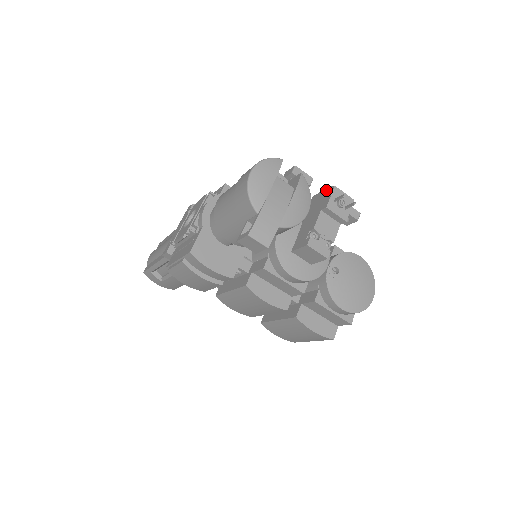
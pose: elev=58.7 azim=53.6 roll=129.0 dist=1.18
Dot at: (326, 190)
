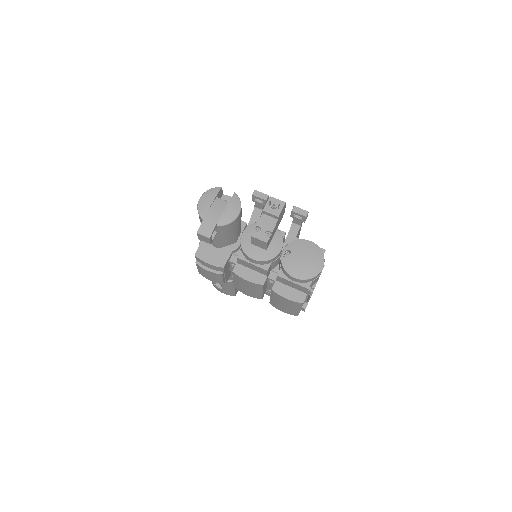
Dot at: occluded
